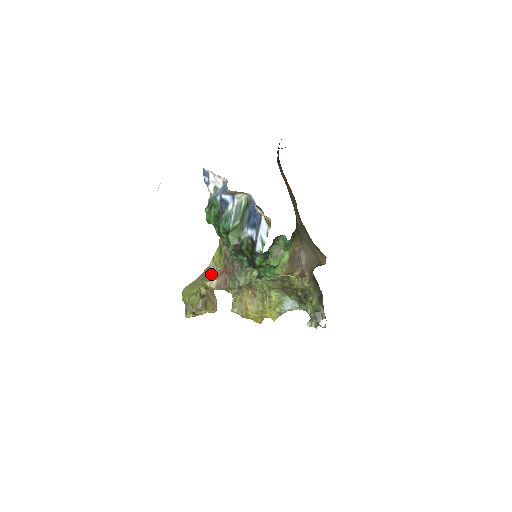
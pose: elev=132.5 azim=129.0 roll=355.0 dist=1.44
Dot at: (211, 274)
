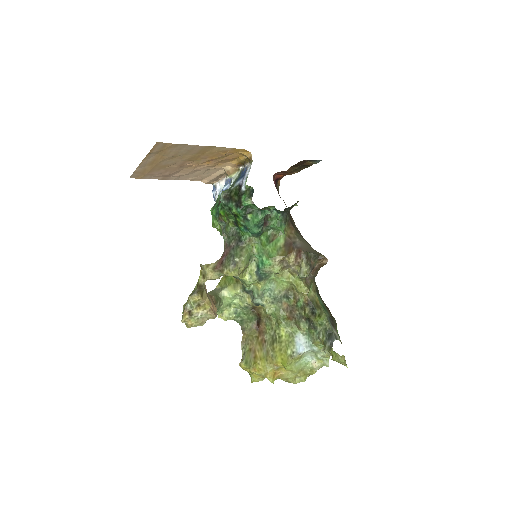
Dot at: (215, 292)
